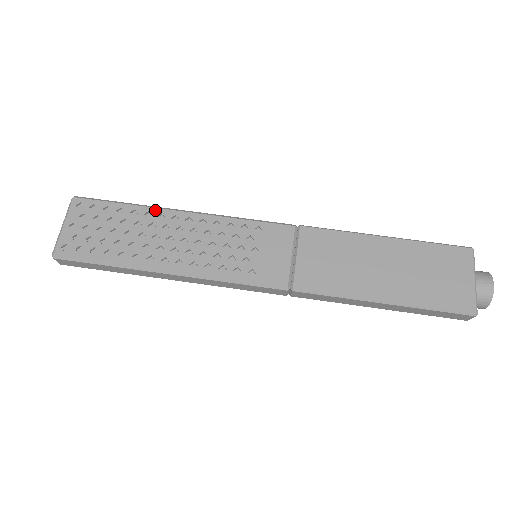
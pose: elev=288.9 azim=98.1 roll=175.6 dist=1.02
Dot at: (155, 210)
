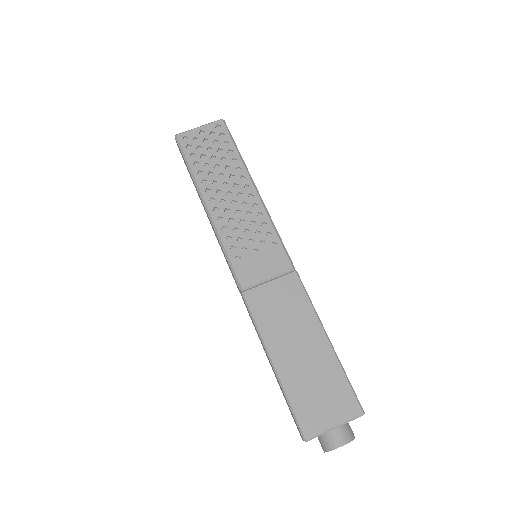
Dot at: (245, 171)
